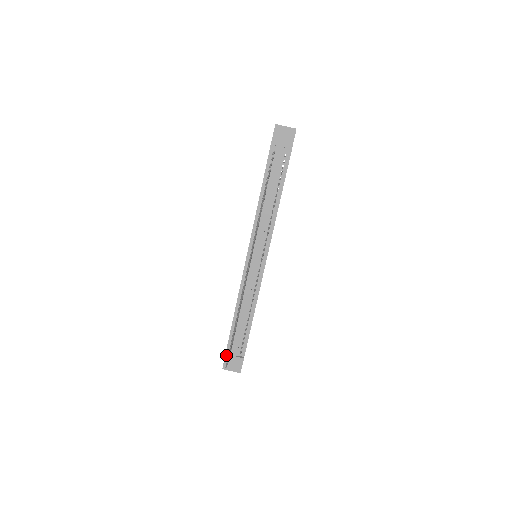
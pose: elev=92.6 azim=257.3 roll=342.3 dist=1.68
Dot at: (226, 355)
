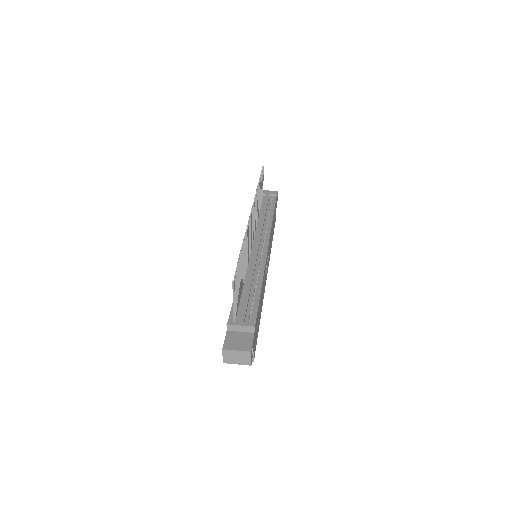
Dot at: (228, 323)
